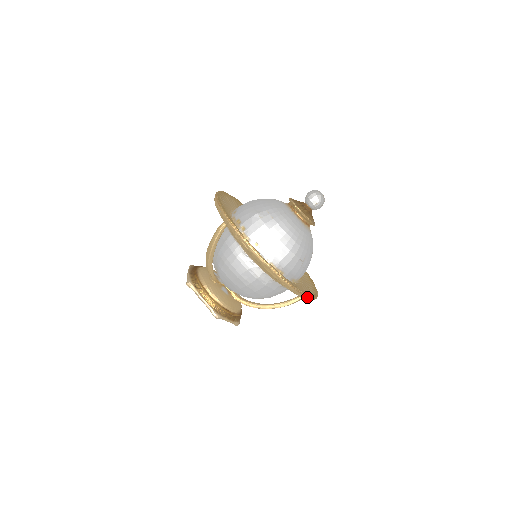
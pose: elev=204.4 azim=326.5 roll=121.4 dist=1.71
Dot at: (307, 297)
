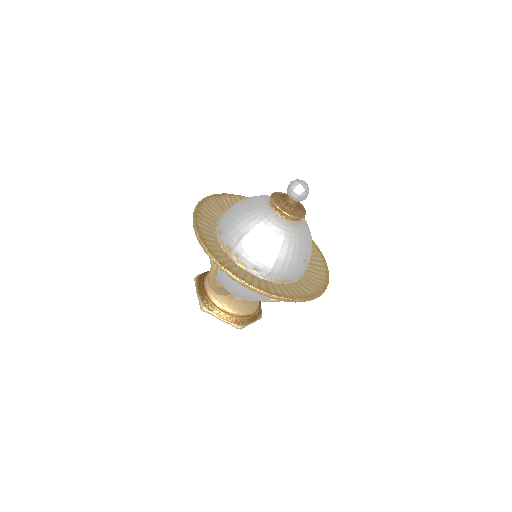
Dot at: (320, 295)
